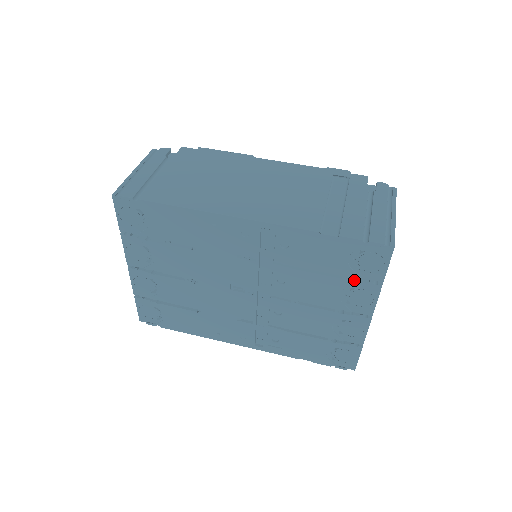
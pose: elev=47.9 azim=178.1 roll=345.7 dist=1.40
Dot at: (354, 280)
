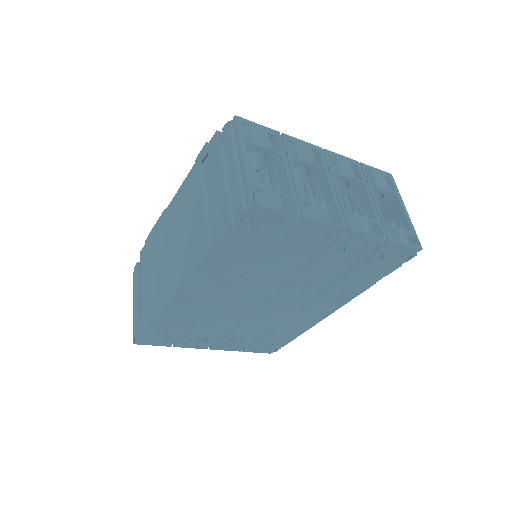
Dot at: (285, 236)
